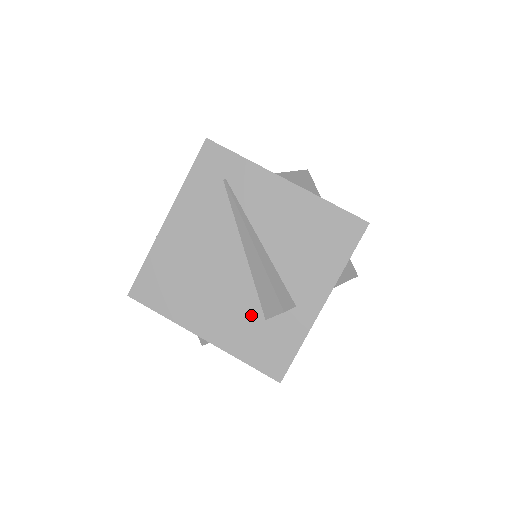
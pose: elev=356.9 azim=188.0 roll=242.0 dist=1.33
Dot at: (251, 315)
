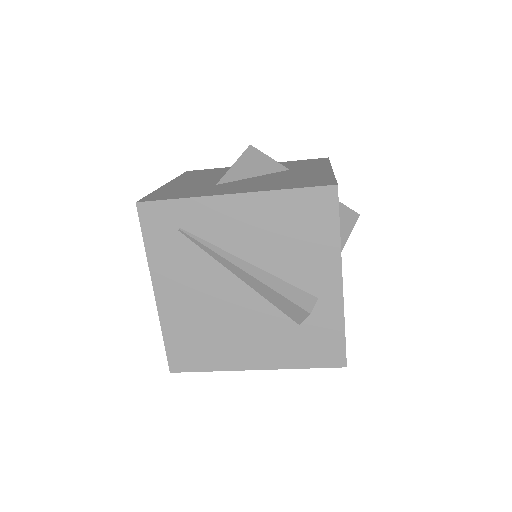
Dot at: (284, 328)
